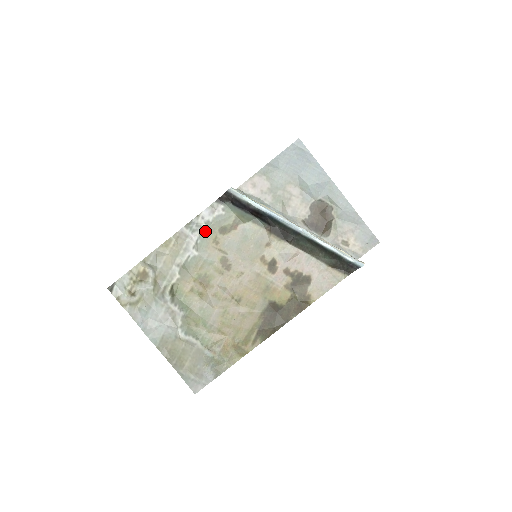
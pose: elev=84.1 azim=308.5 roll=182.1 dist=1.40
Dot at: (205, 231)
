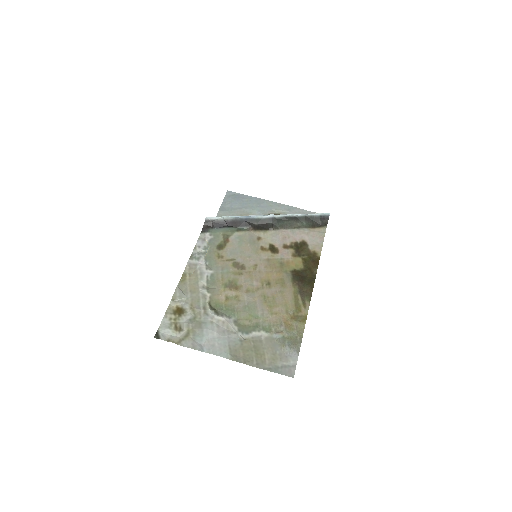
Dot at: (207, 254)
